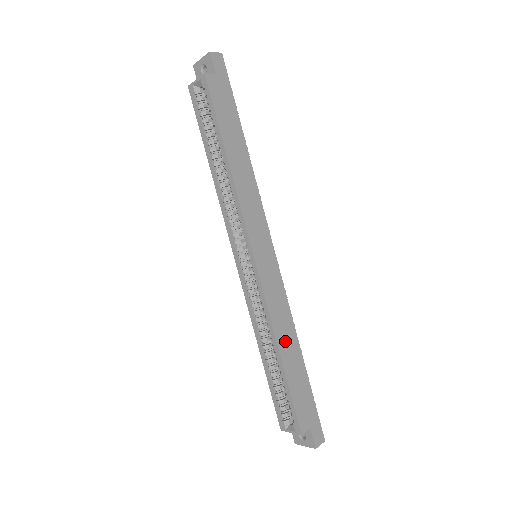
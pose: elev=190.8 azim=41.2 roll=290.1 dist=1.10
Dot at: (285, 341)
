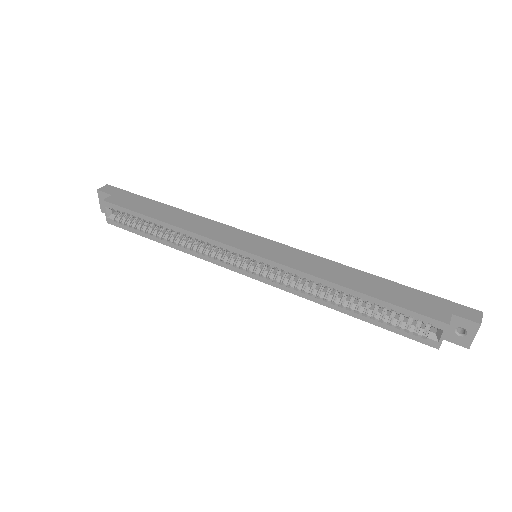
Dot at: (342, 278)
